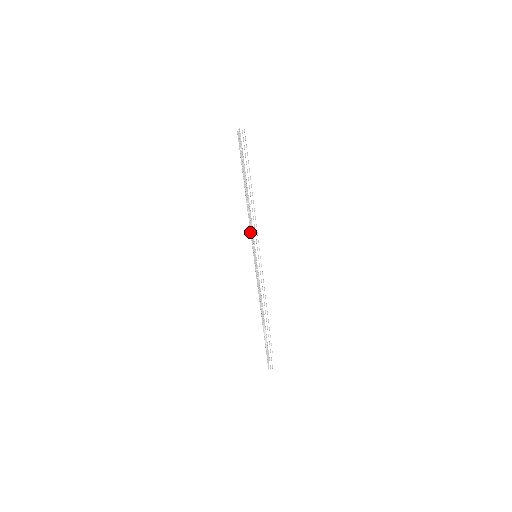
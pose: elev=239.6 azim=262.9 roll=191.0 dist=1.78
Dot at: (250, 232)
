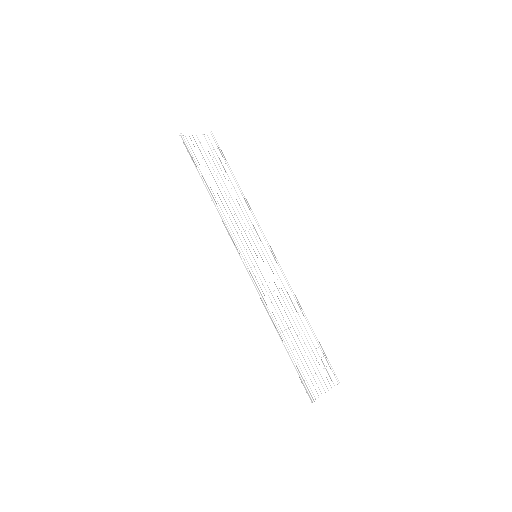
Dot at: (227, 229)
